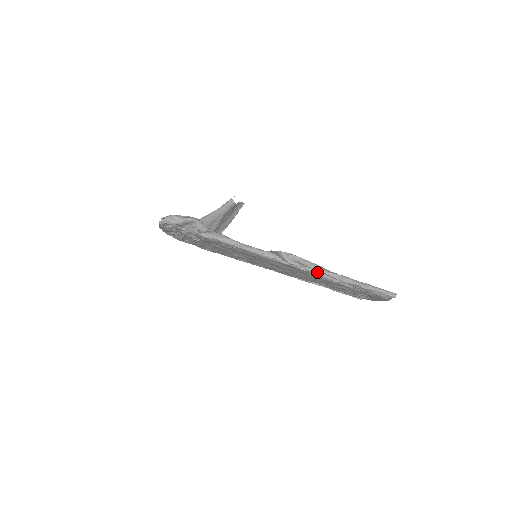
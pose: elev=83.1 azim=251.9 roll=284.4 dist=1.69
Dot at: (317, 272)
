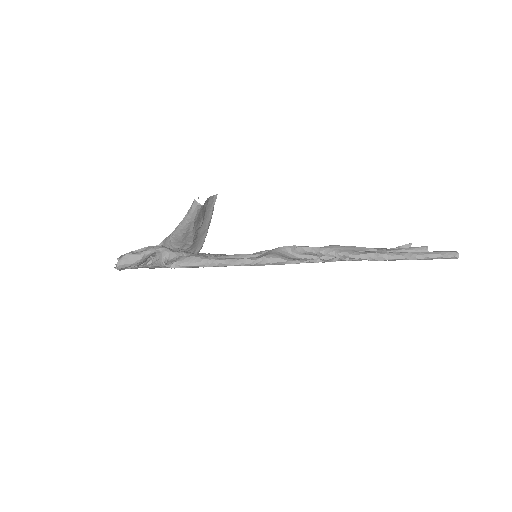
Dot at: occluded
